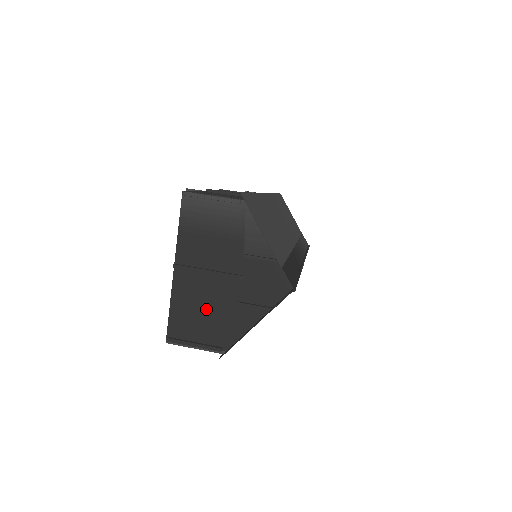
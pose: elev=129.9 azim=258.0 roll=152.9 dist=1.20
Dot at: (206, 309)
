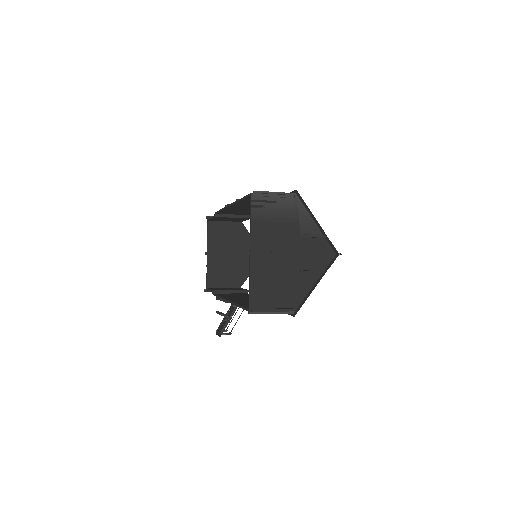
Dot at: (278, 281)
